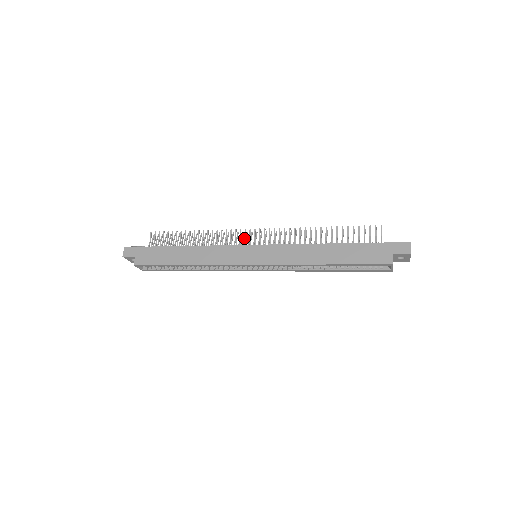
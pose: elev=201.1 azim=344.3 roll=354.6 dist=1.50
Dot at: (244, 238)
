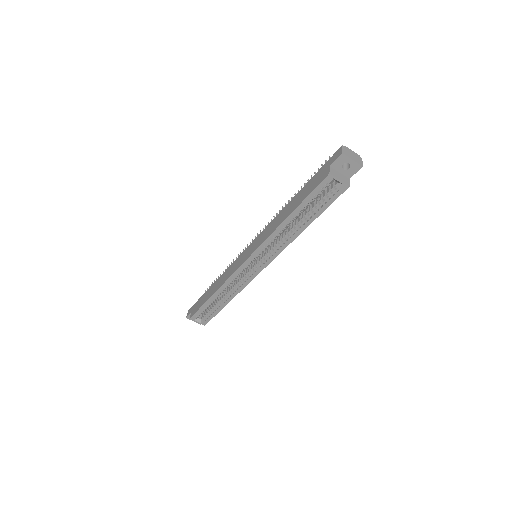
Dot at: occluded
